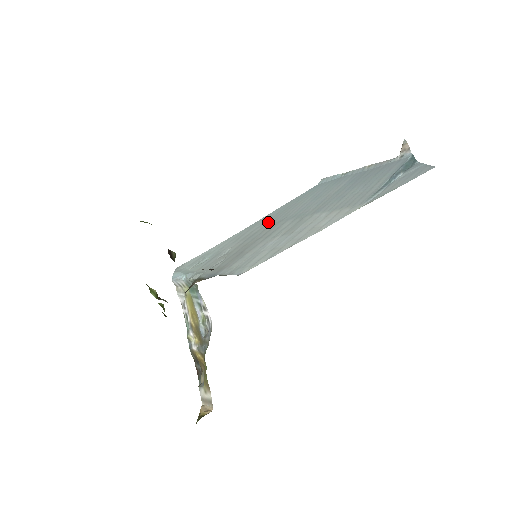
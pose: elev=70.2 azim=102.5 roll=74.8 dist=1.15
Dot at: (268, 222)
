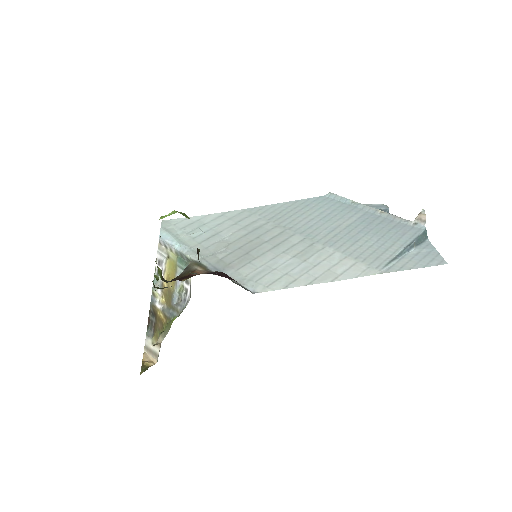
Dot at: (272, 219)
